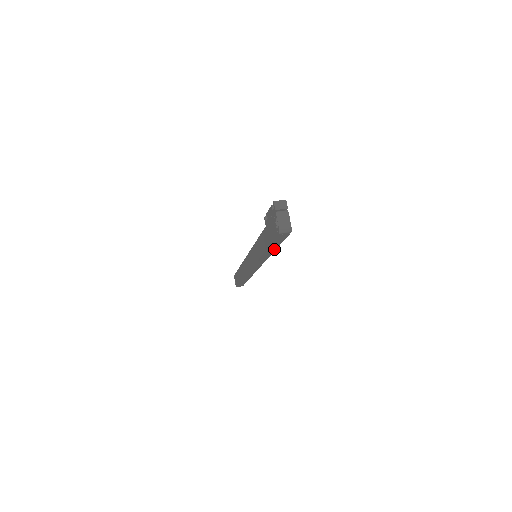
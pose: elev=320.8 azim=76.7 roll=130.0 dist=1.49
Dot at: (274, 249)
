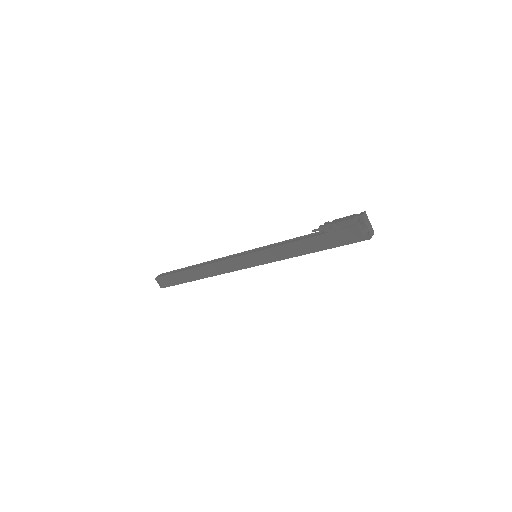
Dot at: occluded
